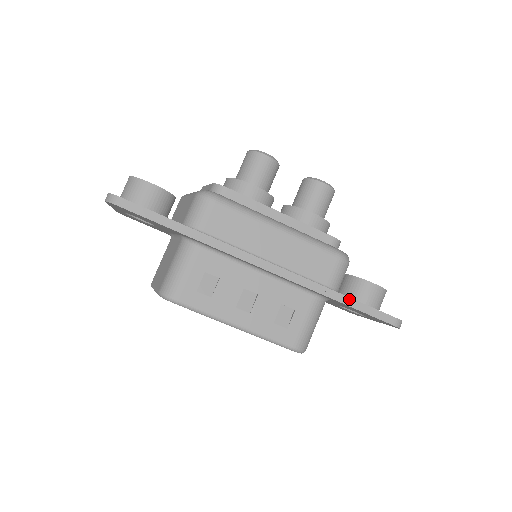
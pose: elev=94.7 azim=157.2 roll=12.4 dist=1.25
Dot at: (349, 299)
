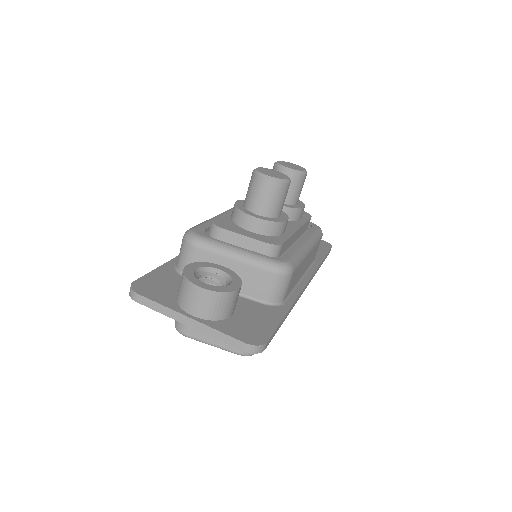
Dot at: occluded
